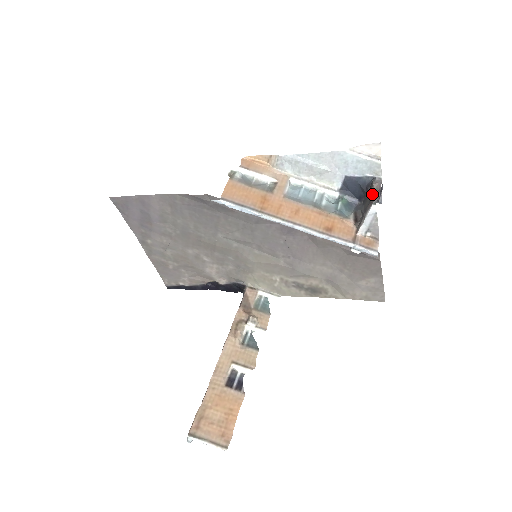
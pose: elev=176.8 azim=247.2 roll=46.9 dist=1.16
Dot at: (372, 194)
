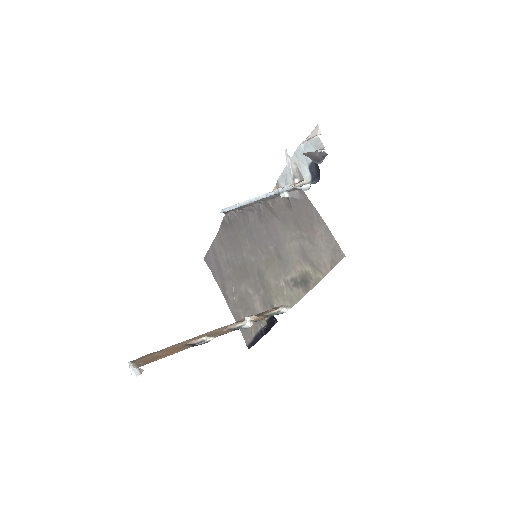
Dot at: occluded
